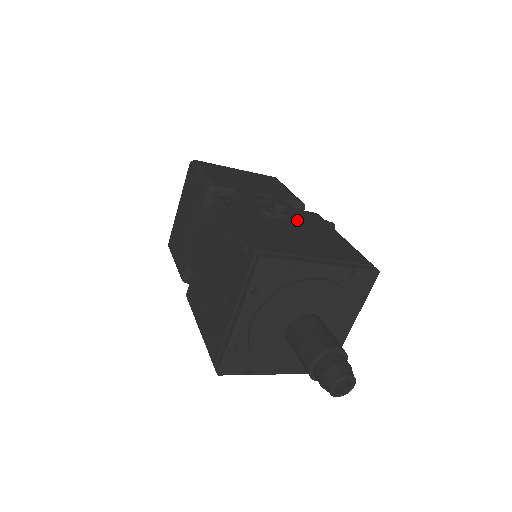
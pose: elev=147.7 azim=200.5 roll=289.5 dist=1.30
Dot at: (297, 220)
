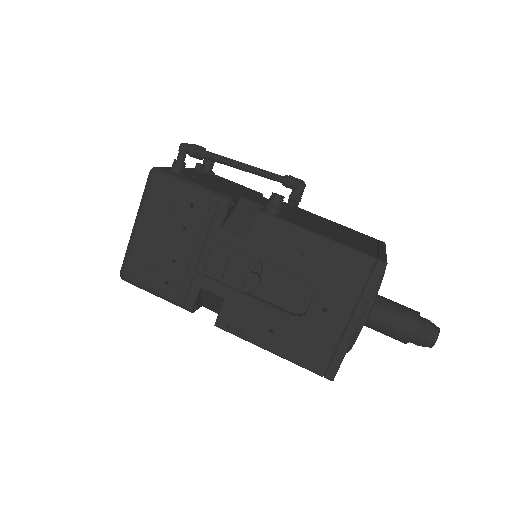
Dot at: (273, 266)
